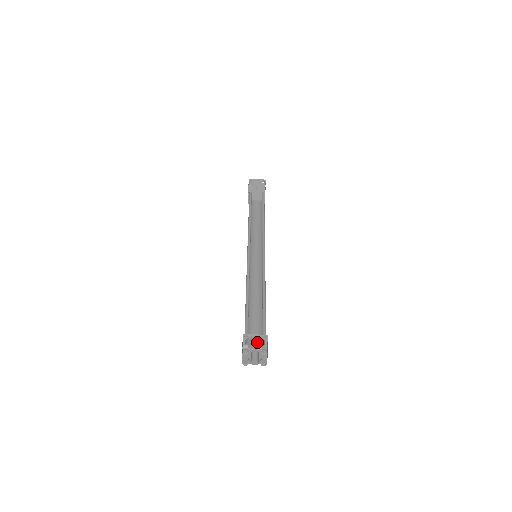
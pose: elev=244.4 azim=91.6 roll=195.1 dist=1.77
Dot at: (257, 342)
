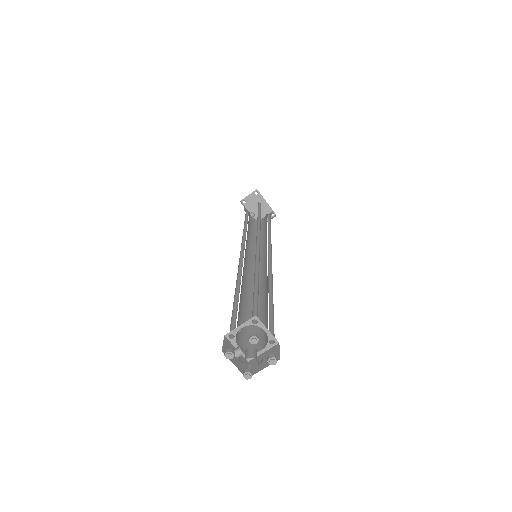
Dot at: (264, 341)
